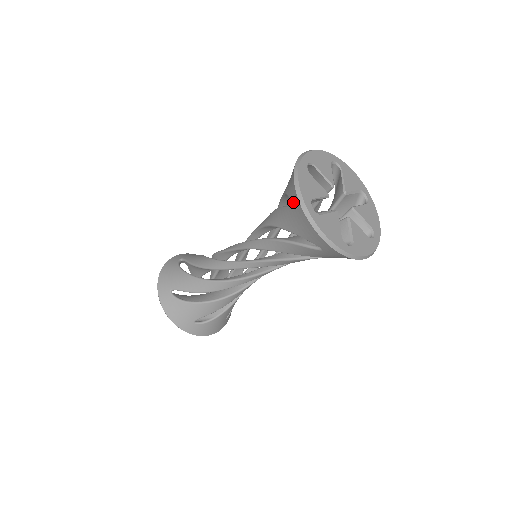
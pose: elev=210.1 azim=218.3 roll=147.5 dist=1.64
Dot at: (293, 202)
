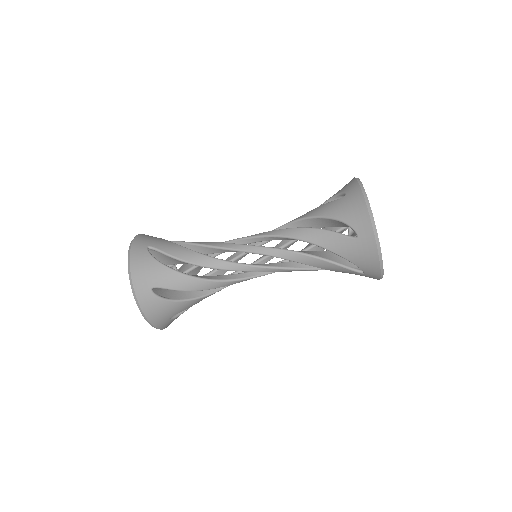
Dot at: (350, 191)
